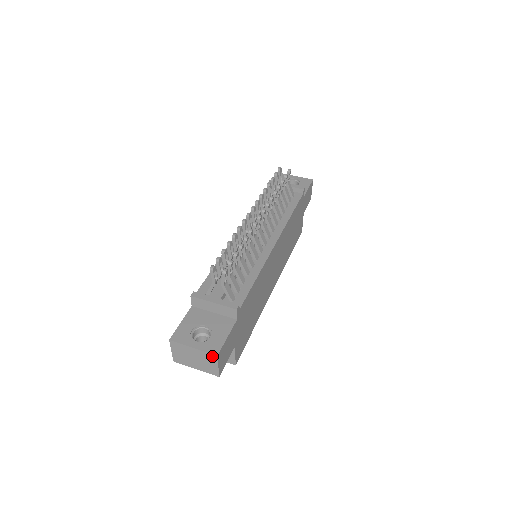
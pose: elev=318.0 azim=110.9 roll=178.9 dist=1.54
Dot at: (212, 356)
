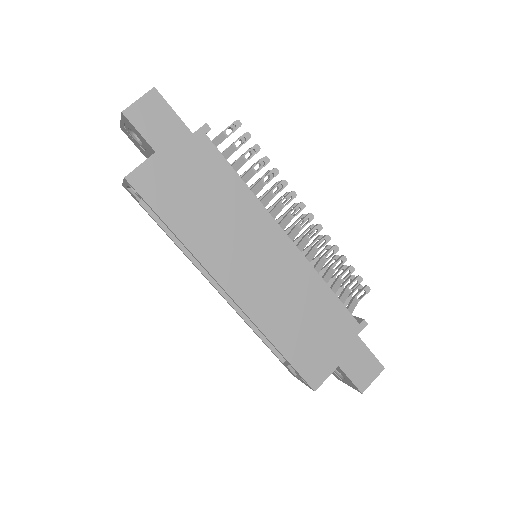
Dot at: (151, 91)
